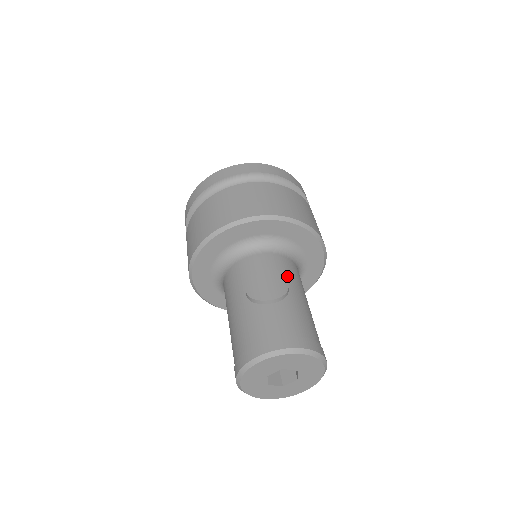
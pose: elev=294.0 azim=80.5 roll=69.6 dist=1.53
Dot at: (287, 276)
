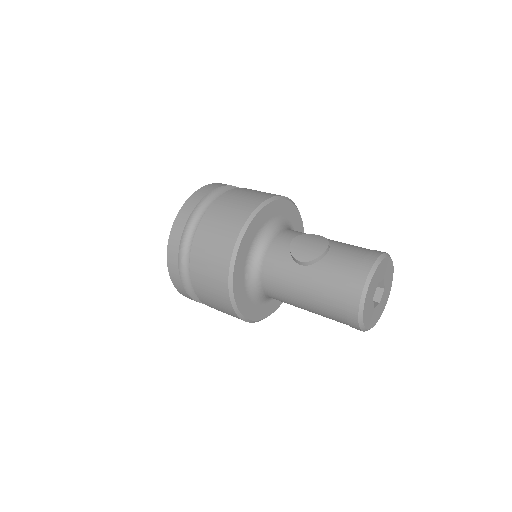
Dot at: occluded
